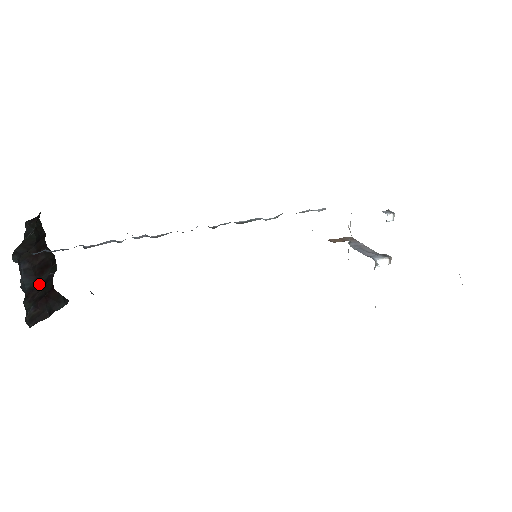
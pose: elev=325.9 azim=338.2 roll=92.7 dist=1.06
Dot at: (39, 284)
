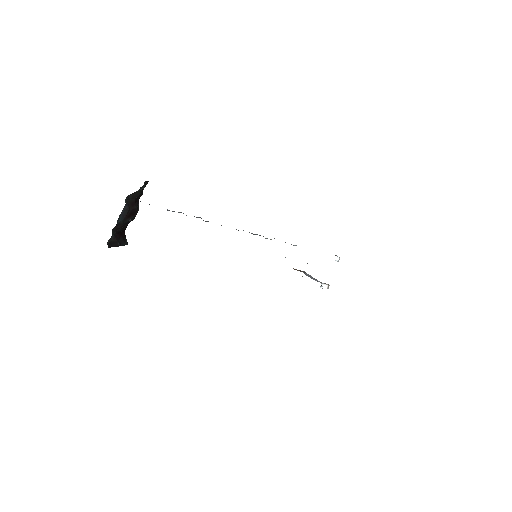
Dot at: (123, 223)
